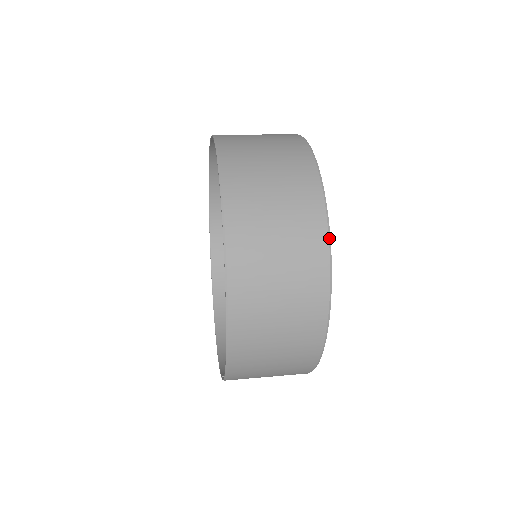
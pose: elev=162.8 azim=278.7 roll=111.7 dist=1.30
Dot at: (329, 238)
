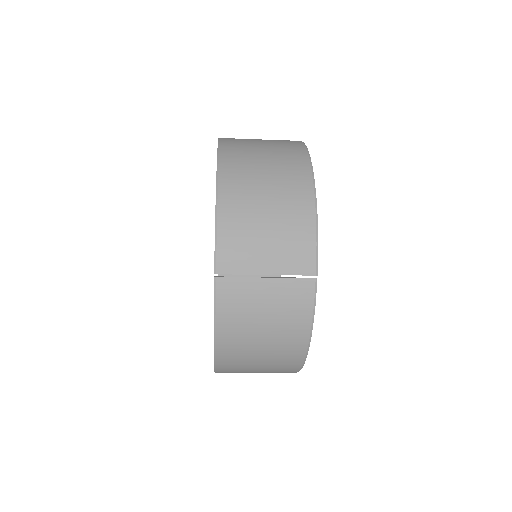
Dot at: occluded
